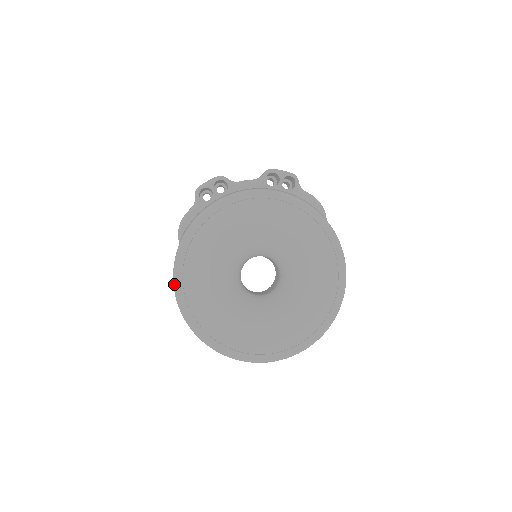
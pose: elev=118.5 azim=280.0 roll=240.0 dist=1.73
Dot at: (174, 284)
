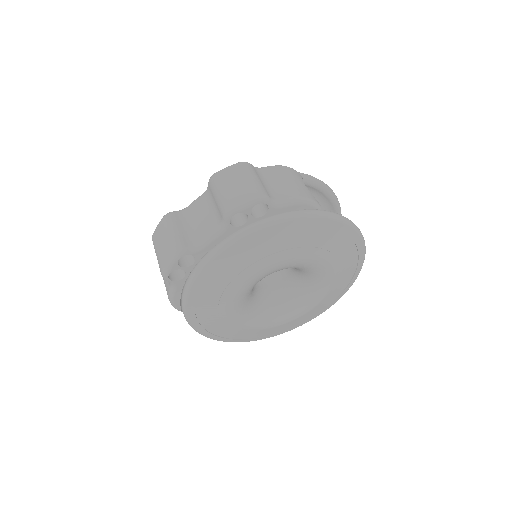
Dot at: occluded
